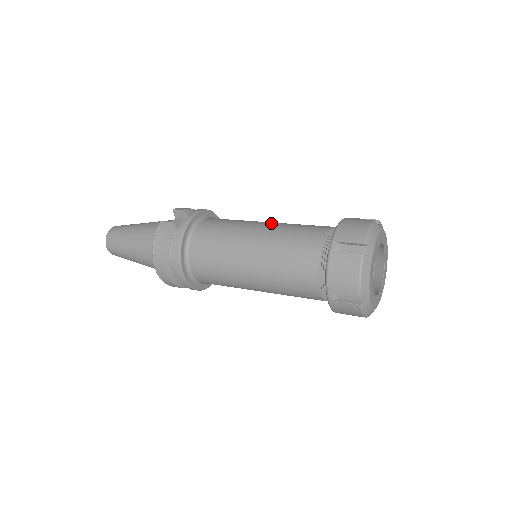
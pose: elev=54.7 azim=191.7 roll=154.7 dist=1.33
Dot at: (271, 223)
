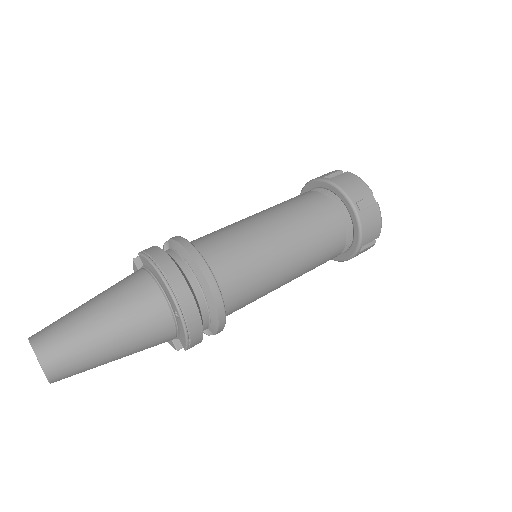
Dot at: occluded
